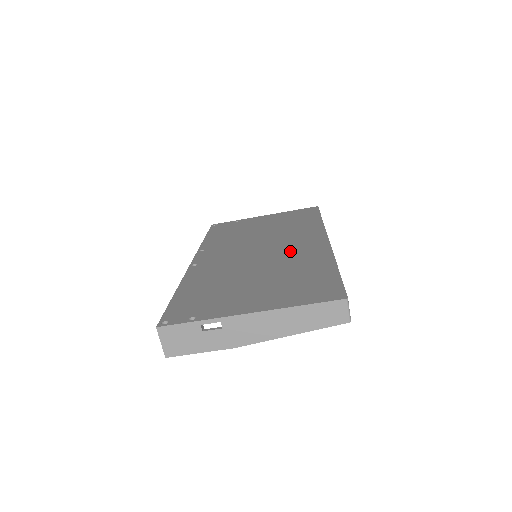
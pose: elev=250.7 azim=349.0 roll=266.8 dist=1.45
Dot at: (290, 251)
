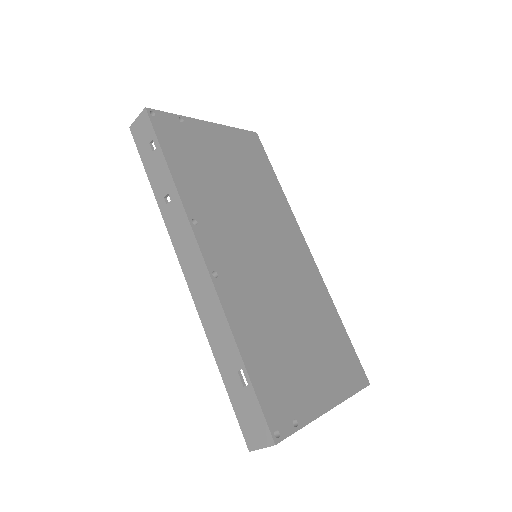
Dot at: (294, 270)
